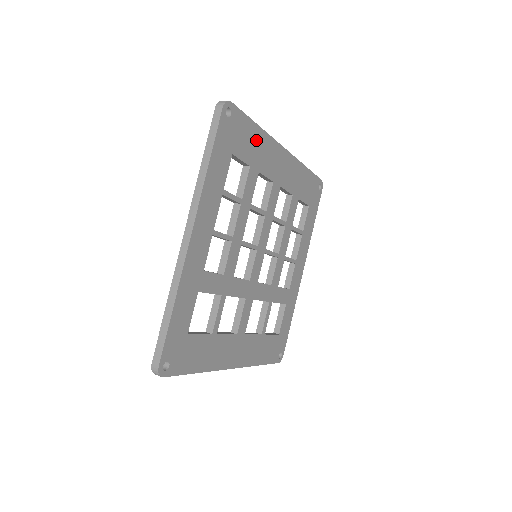
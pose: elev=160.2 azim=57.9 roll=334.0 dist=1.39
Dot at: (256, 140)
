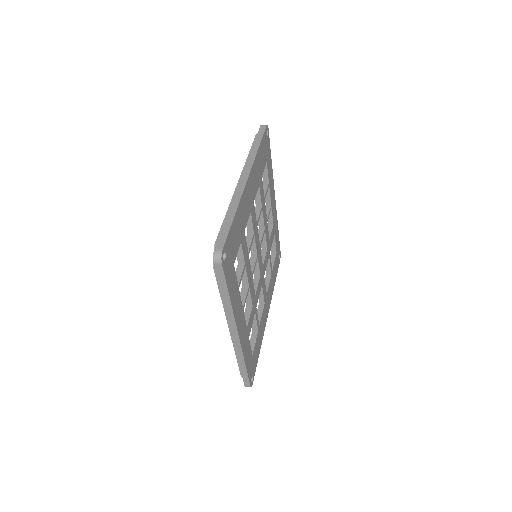
Dot at: (237, 223)
